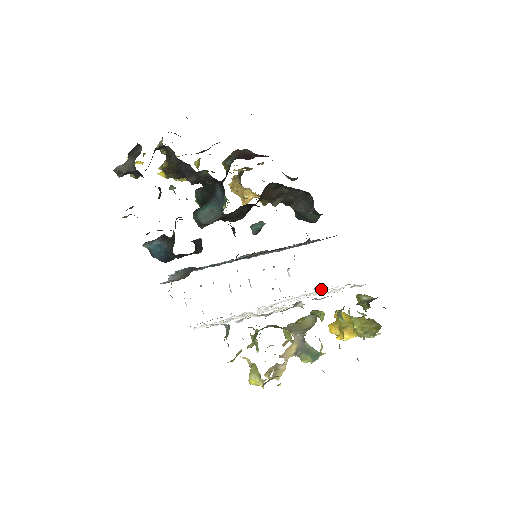
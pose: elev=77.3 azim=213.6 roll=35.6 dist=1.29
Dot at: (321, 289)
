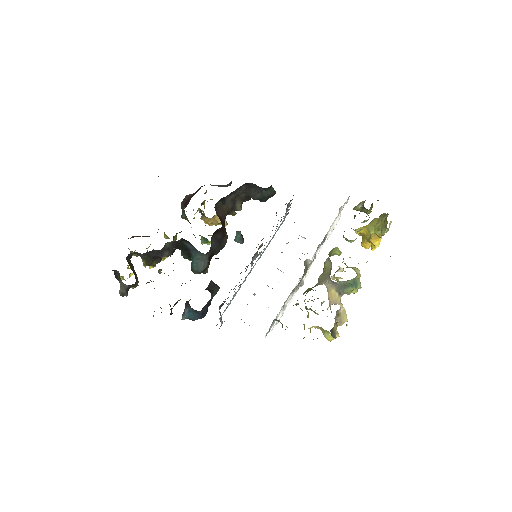
Dot at: occluded
